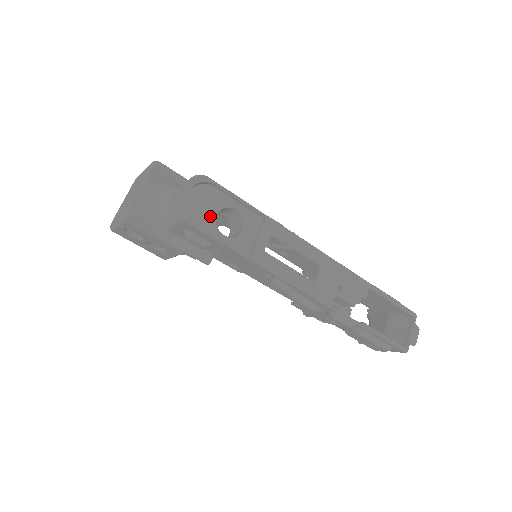
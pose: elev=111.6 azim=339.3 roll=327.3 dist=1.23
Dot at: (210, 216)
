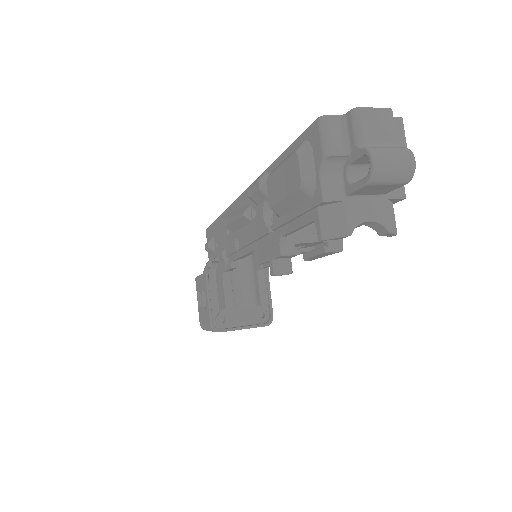
Dot at: occluded
